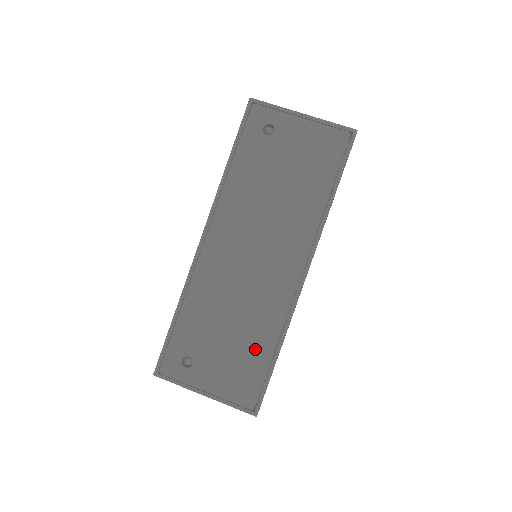
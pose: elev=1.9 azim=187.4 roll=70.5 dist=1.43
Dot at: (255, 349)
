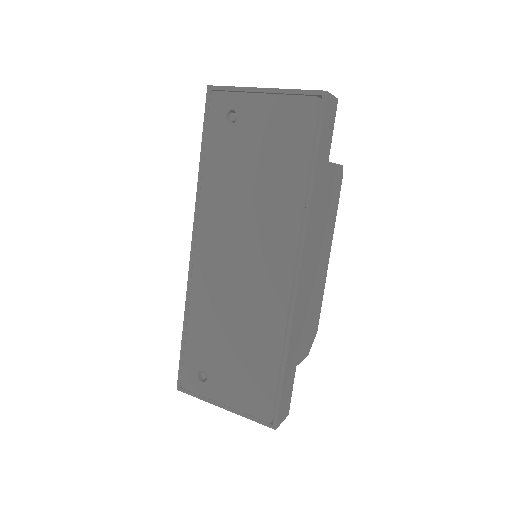
Dot at: (261, 360)
